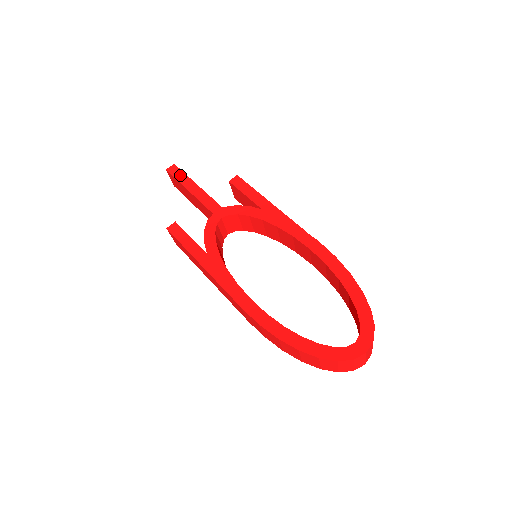
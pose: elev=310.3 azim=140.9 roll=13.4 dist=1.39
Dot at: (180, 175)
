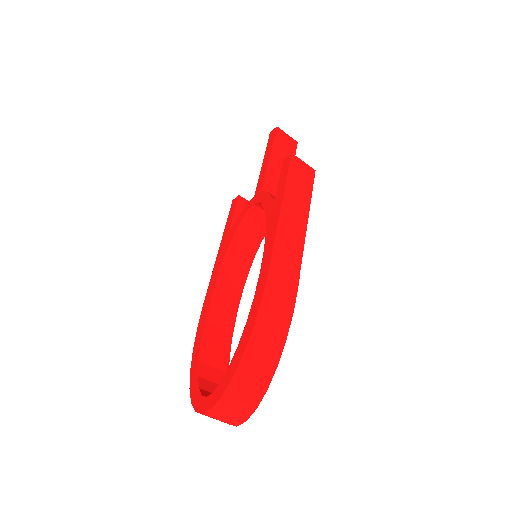
Dot at: (270, 142)
